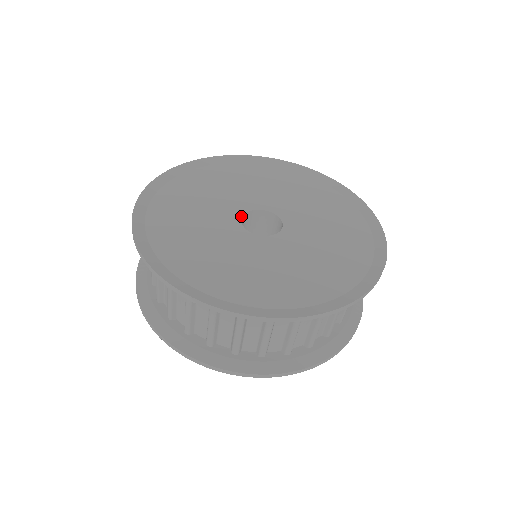
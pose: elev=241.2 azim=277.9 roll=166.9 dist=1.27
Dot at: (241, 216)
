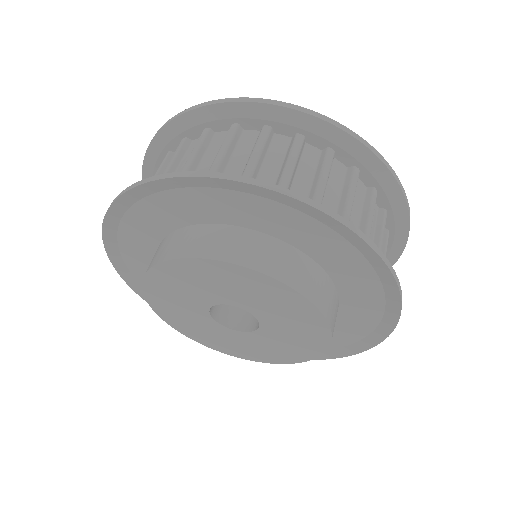
Dot at: occluded
